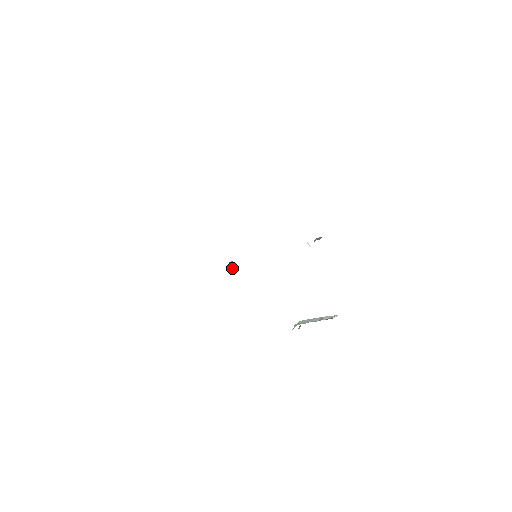
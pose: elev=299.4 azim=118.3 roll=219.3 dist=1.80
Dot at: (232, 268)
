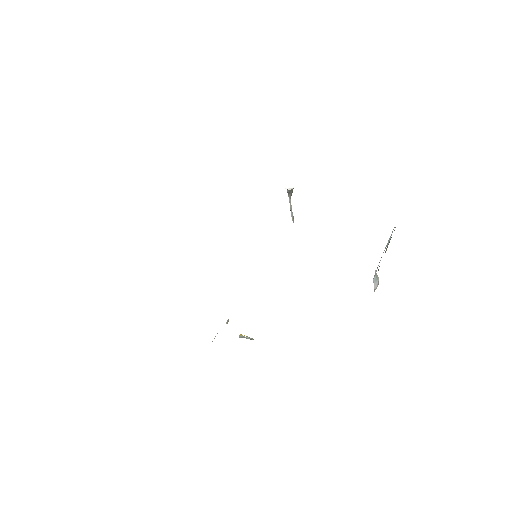
Dot at: (248, 337)
